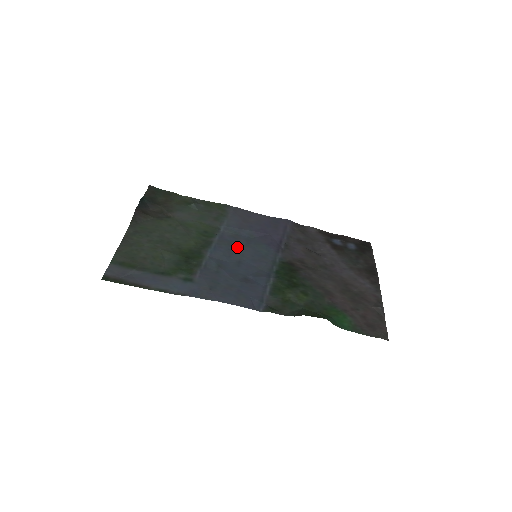
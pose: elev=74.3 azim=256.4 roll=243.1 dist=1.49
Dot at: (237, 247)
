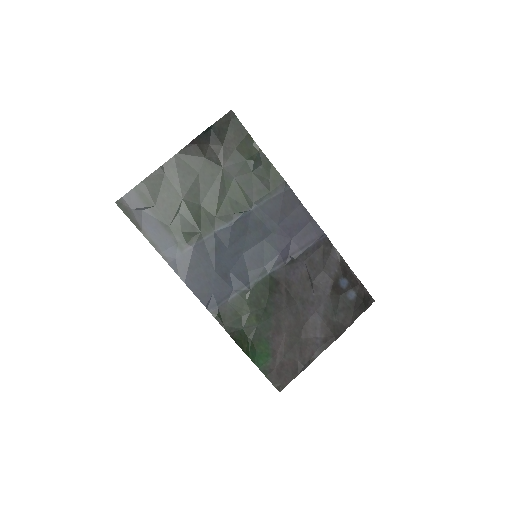
Dot at: (249, 236)
